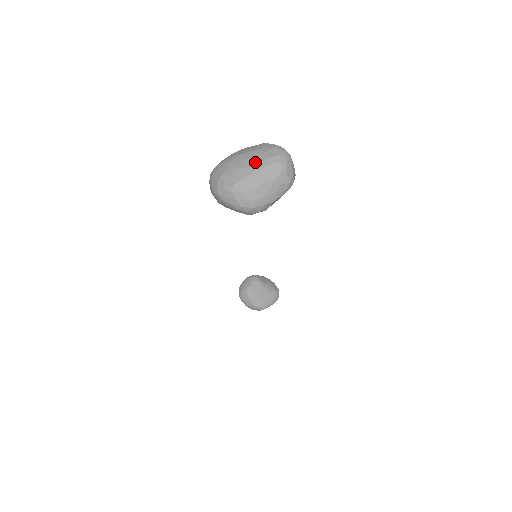
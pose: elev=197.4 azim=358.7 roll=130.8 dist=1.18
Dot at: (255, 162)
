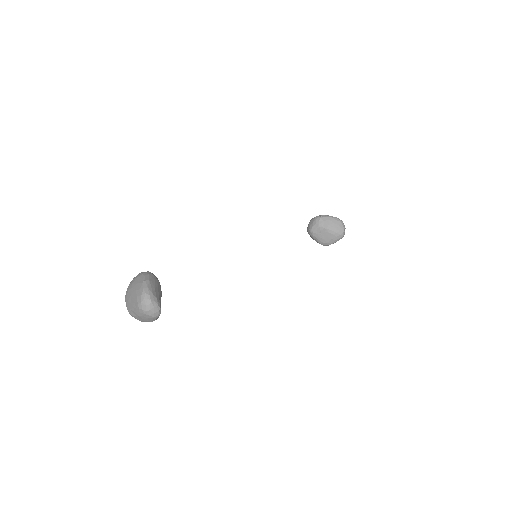
Dot at: (133, 302)
